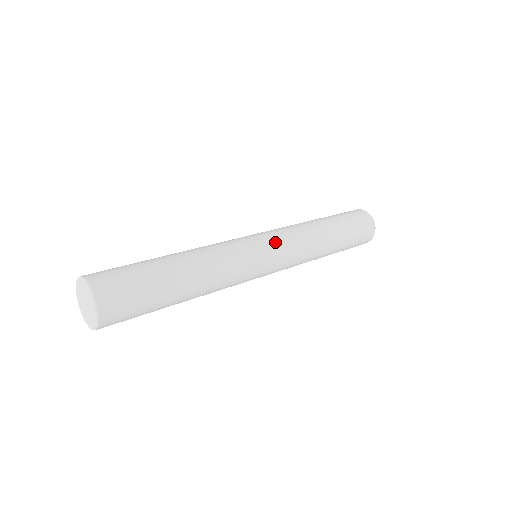
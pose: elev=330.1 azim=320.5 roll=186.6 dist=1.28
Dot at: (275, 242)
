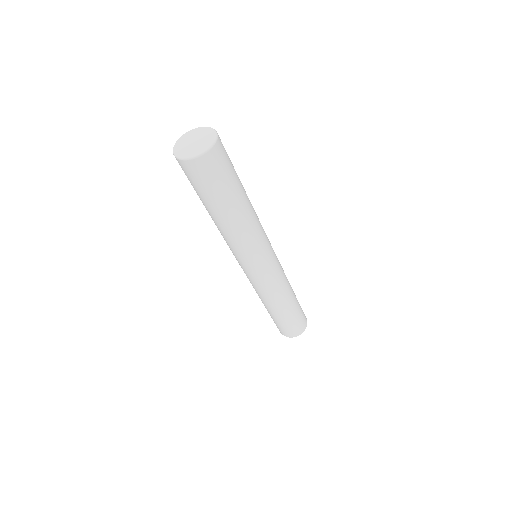
Dot at: occluded
